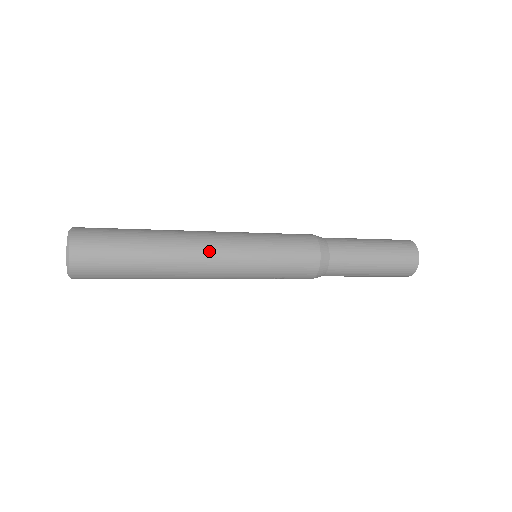
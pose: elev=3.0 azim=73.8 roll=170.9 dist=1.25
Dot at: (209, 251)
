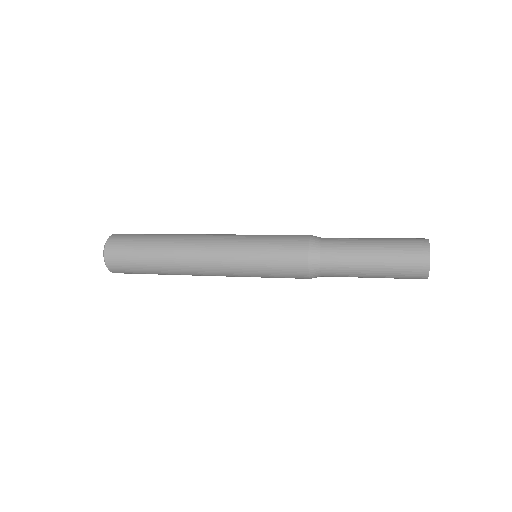
Dot at: (204, 262)
